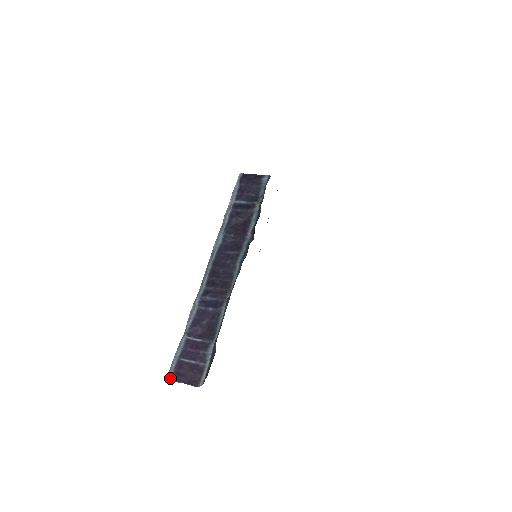
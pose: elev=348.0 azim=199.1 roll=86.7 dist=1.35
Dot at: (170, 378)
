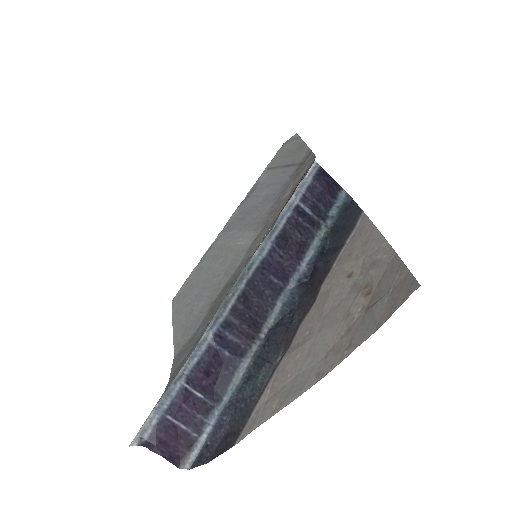
Dot at: (144, 441)
